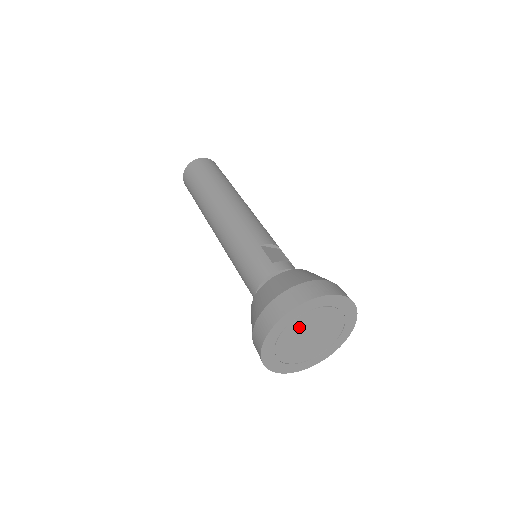
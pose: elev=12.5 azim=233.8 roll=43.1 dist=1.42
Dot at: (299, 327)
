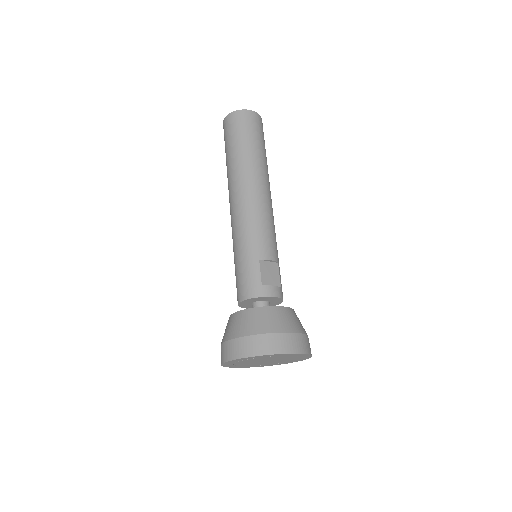
Dot at: (257, 359)
